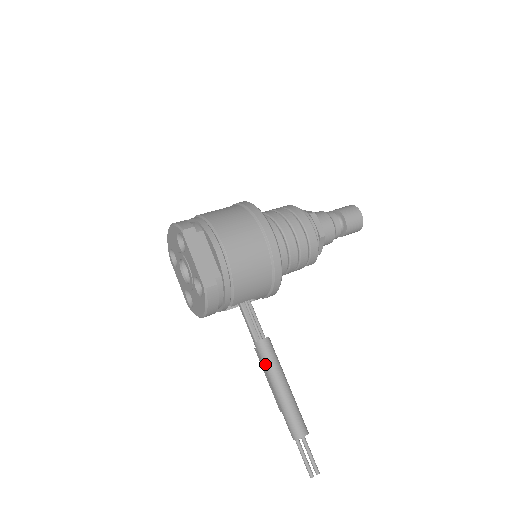
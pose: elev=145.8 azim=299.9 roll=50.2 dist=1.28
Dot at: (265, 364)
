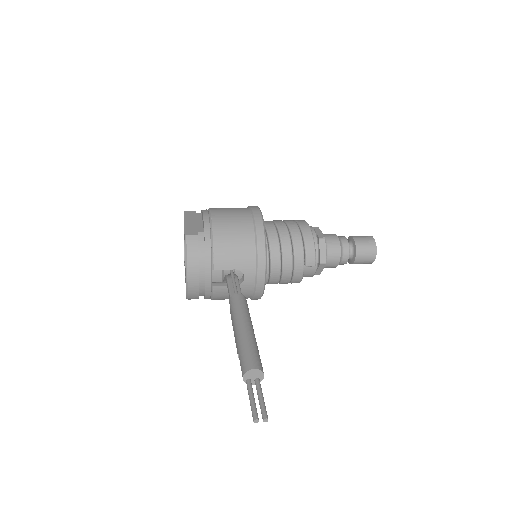
Dot at: (233, 313)
